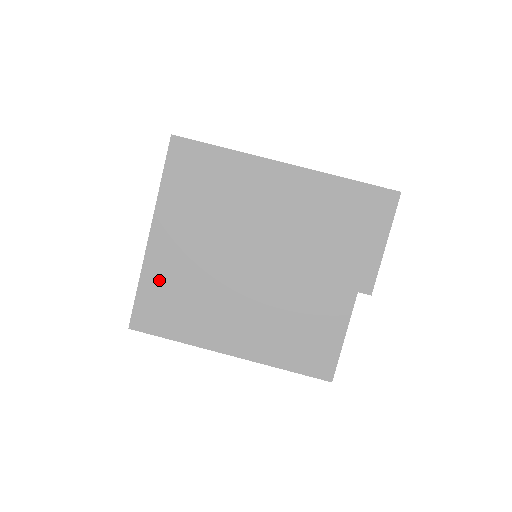
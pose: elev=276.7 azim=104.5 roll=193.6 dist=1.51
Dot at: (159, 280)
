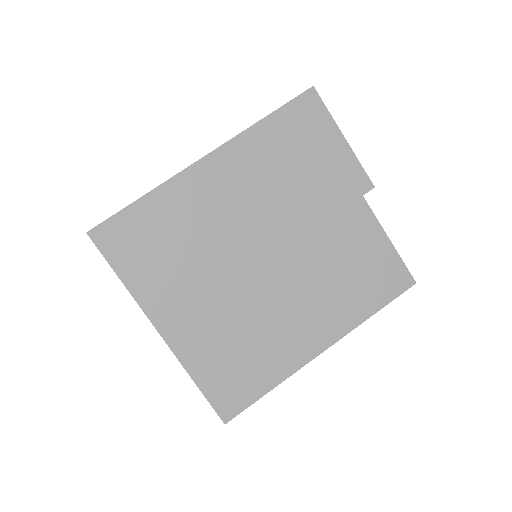
Dot at: (206, 359)
